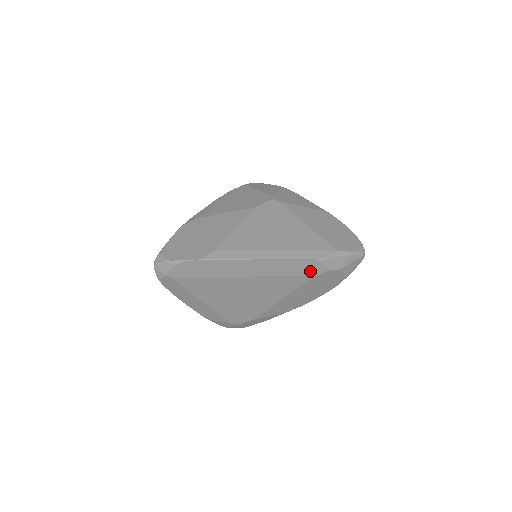
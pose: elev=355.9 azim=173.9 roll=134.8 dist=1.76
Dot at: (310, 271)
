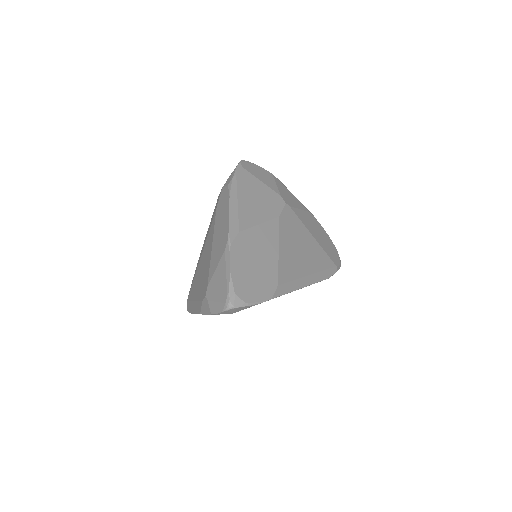
Dot at: occluded
